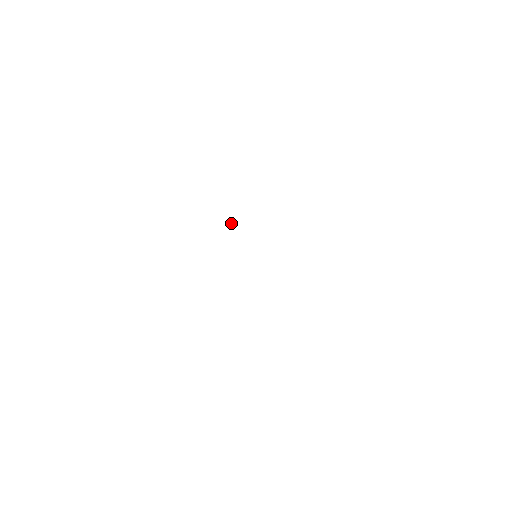
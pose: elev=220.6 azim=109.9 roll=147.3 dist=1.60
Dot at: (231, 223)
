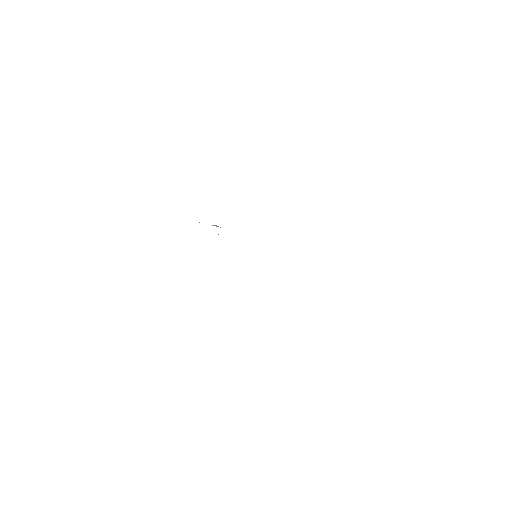
Dot at: occluded
